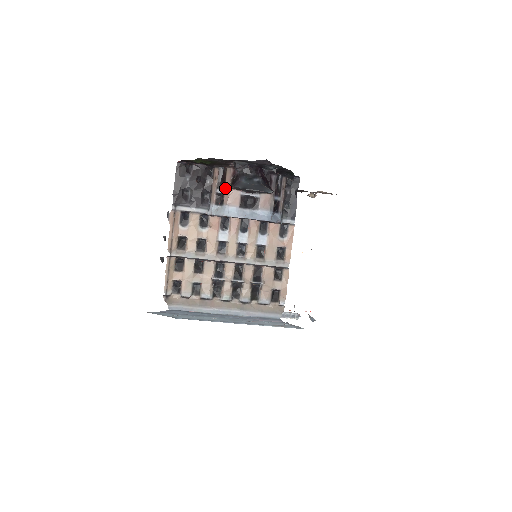
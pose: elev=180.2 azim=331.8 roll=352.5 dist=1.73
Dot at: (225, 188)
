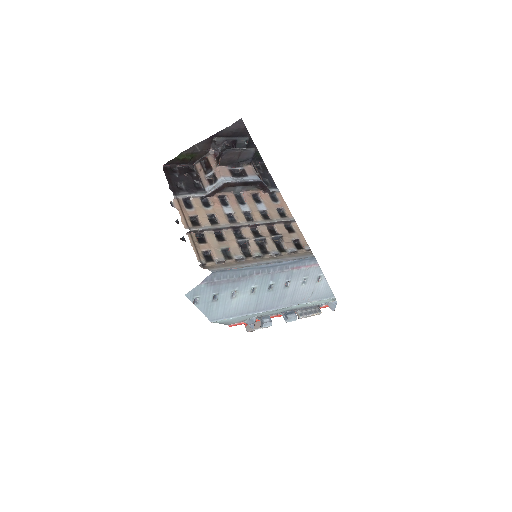
Dot at: (213, 169)
